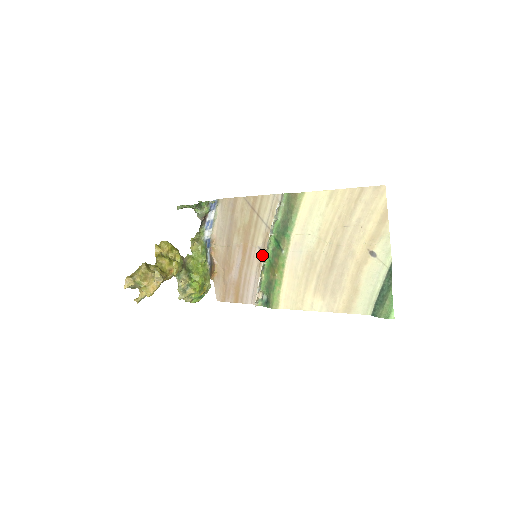
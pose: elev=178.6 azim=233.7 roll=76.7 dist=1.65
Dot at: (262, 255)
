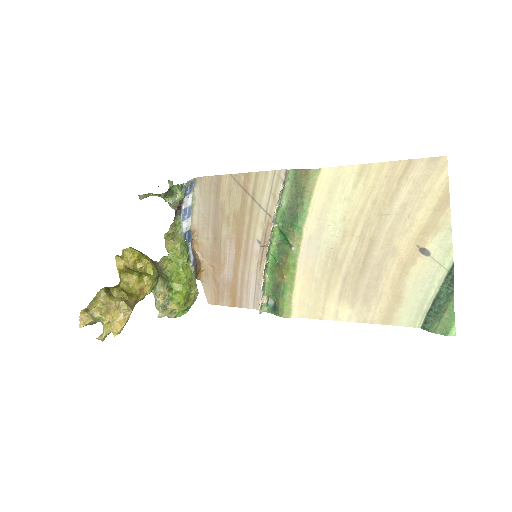
Dot at: (263, 250)
